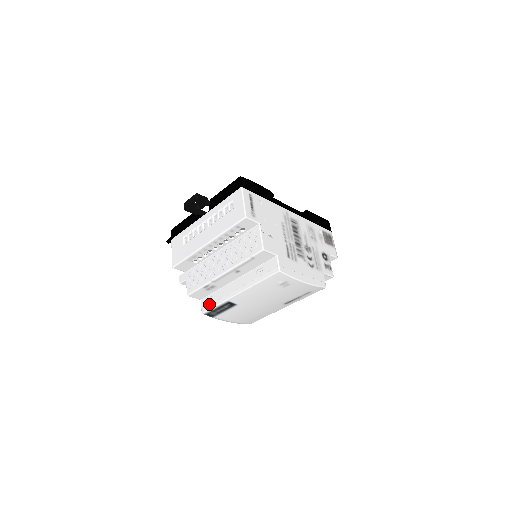
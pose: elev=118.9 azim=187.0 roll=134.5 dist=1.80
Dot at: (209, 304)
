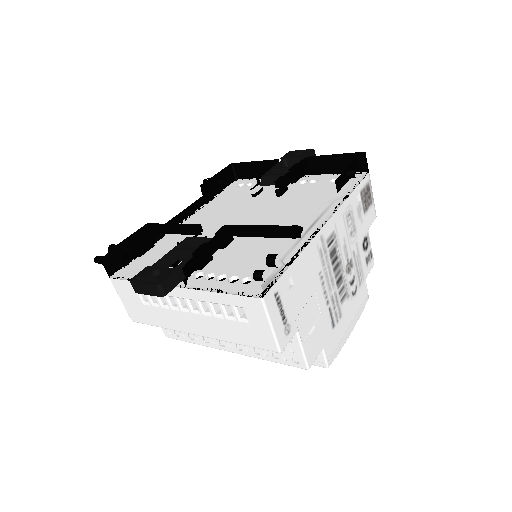
Dot at: occluded
